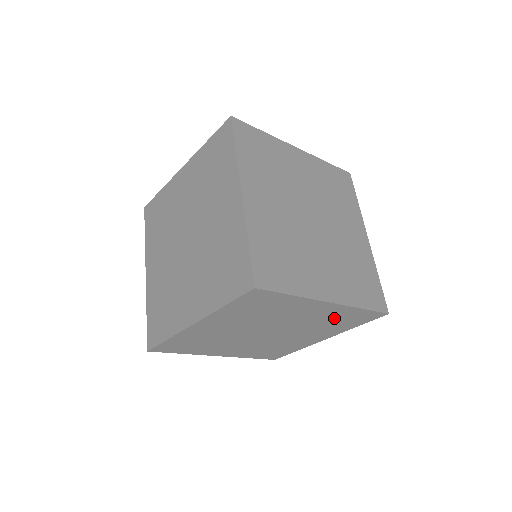
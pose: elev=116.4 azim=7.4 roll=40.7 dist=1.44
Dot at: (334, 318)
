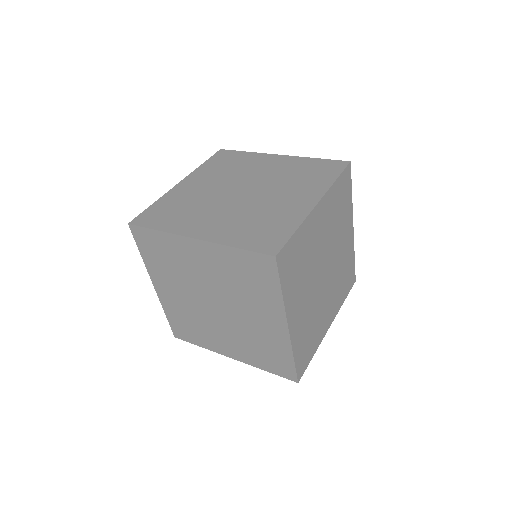
Dot at: (335, 209)
